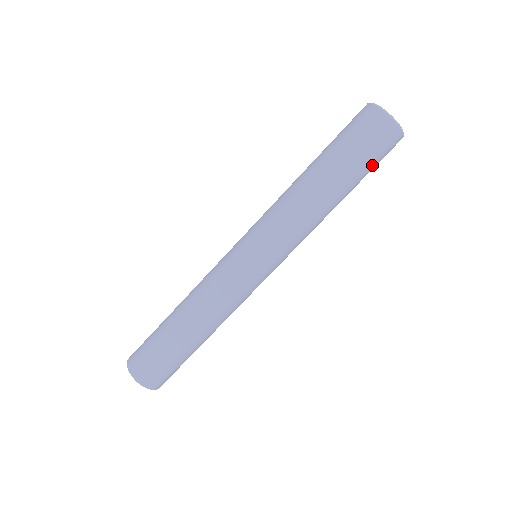
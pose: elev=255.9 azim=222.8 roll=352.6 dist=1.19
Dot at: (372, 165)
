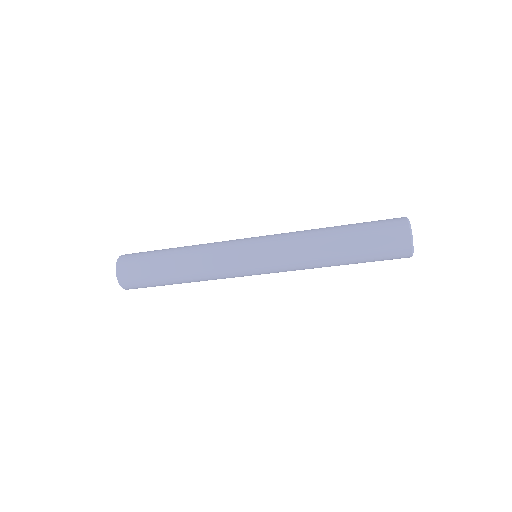
Dot at: (376, 257)
